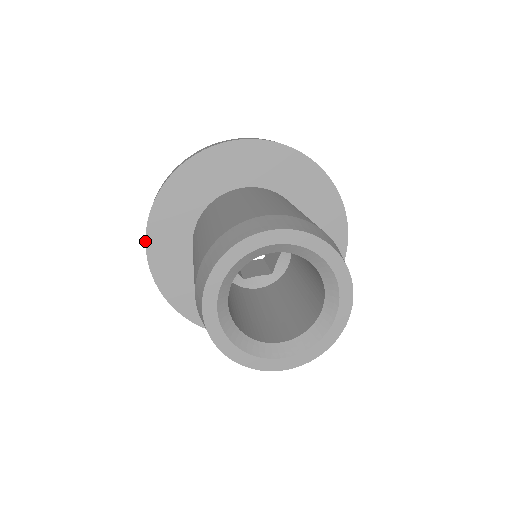
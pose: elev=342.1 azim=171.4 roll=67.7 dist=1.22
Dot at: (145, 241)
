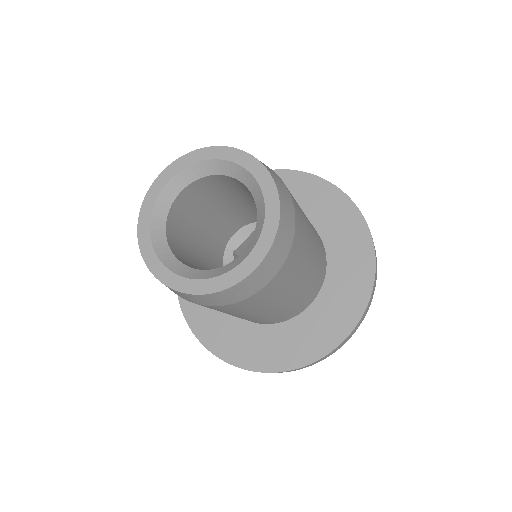
Dot at: (186, 321)
